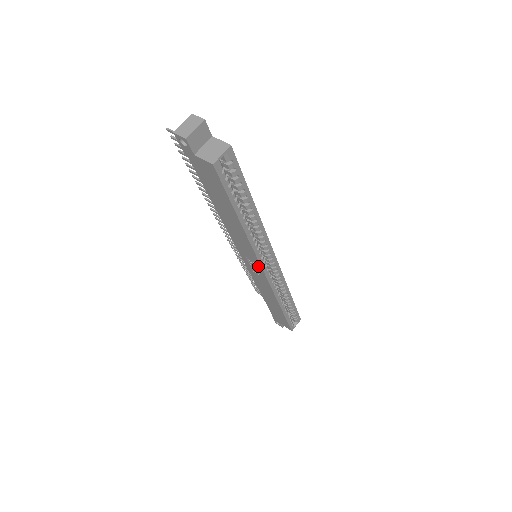
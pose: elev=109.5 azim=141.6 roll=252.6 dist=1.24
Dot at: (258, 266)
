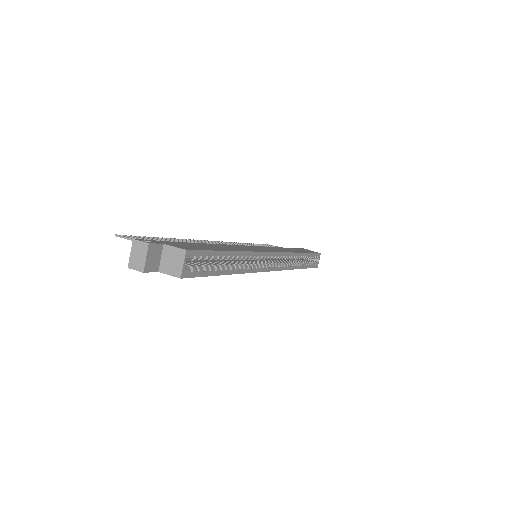
Dot at: occluded
